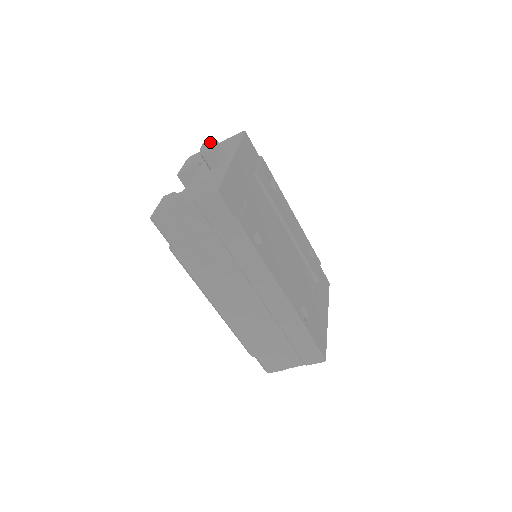
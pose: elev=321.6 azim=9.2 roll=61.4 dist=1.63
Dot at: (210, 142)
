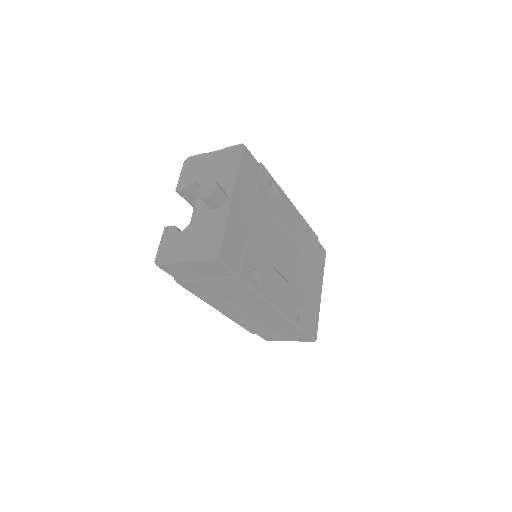
Dot at: (208, 187)
